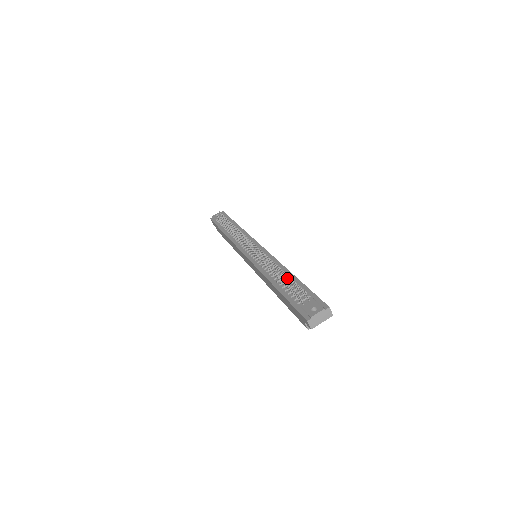
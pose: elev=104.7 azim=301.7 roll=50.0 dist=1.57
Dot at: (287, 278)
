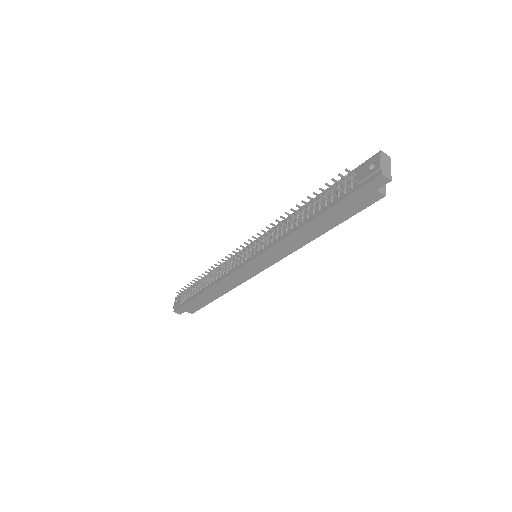
Dot at: occluded
